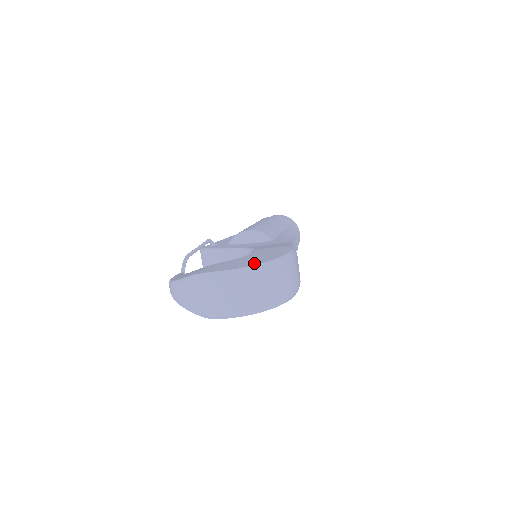
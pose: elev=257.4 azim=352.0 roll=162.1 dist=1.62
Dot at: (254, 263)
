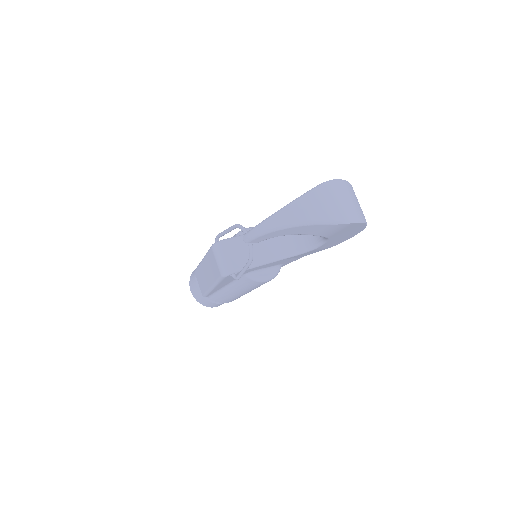
Dot at: occluded
